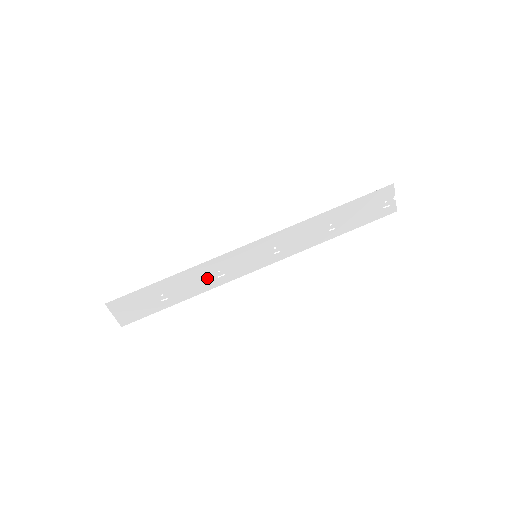
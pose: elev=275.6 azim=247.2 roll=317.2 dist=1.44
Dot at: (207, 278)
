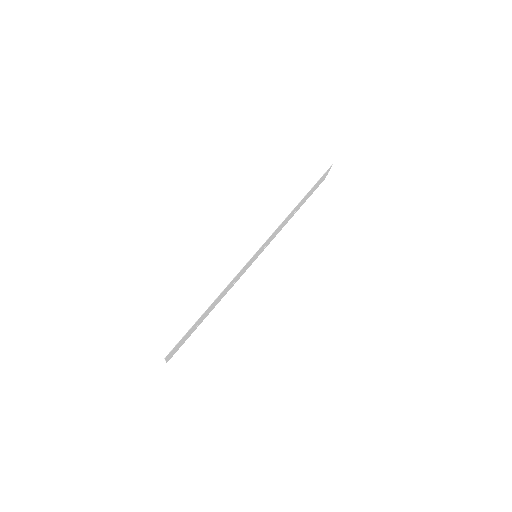
Dot at: (226, 291)
